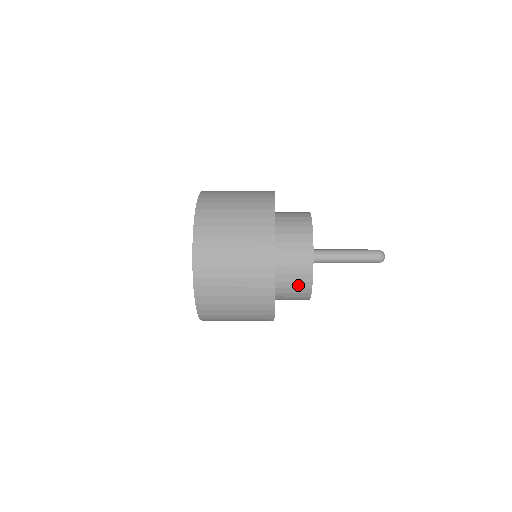
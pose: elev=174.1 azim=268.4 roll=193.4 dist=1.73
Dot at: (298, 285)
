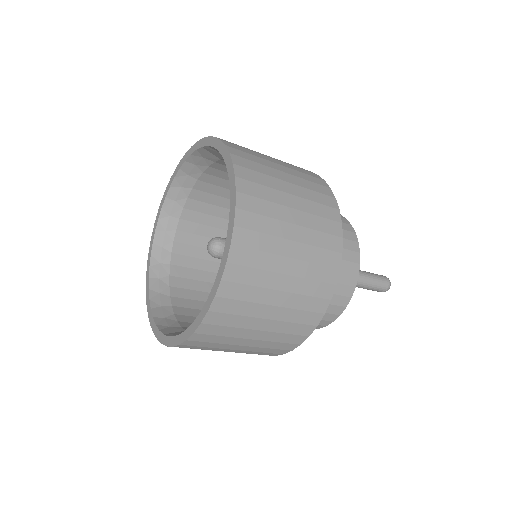
Dot at: occluded
